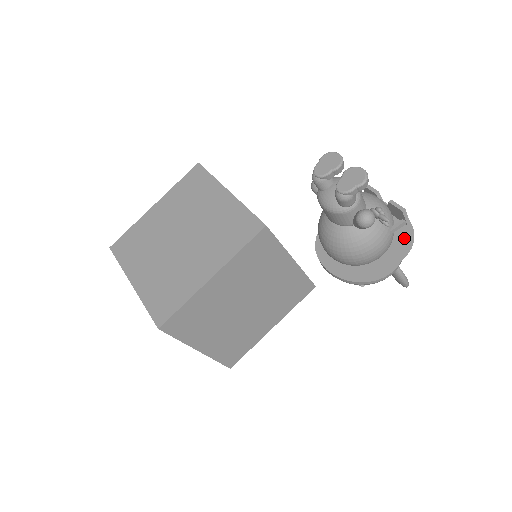
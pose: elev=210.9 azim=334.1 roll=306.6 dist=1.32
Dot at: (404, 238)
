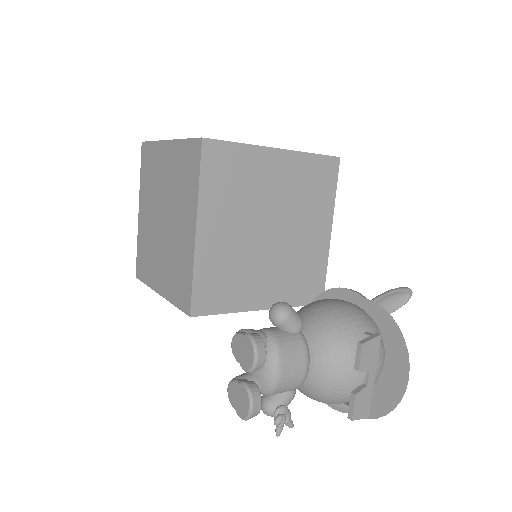
Dot at: (374, 404)
